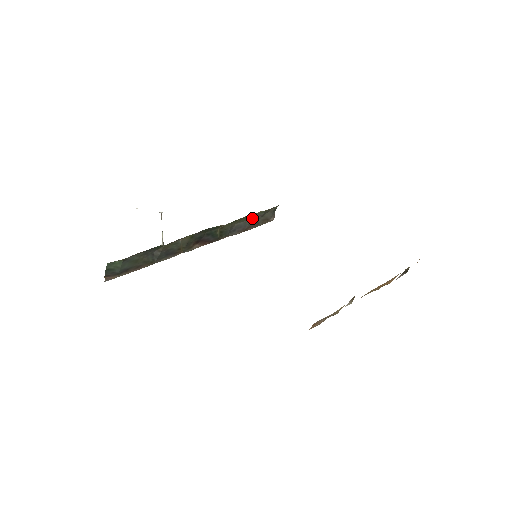
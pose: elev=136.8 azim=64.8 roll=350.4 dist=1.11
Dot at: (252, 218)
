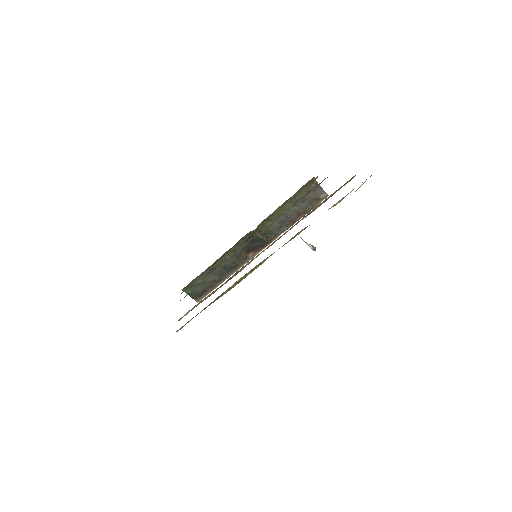
Dot at: occluded
